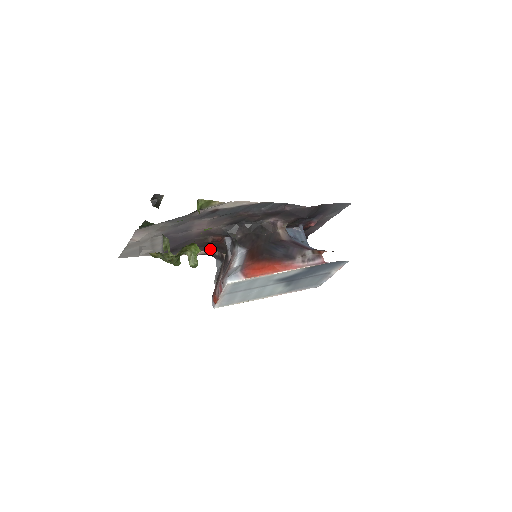
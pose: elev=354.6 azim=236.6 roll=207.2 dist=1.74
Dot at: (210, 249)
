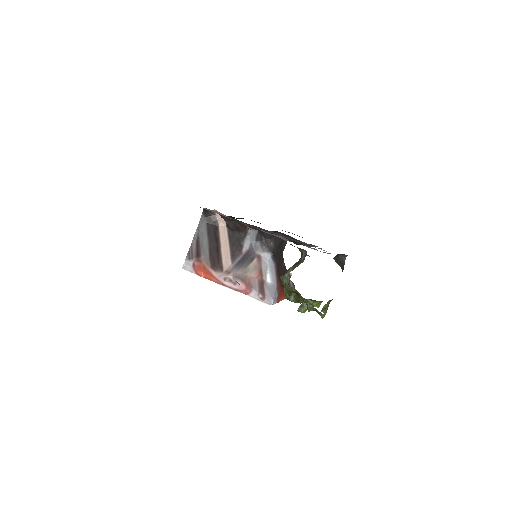
Dot at: (224, 217)
